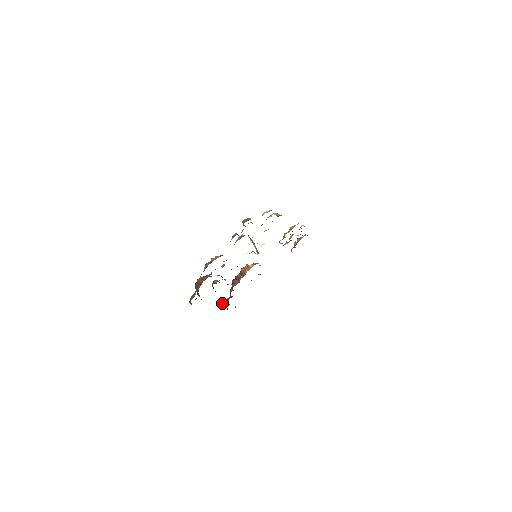
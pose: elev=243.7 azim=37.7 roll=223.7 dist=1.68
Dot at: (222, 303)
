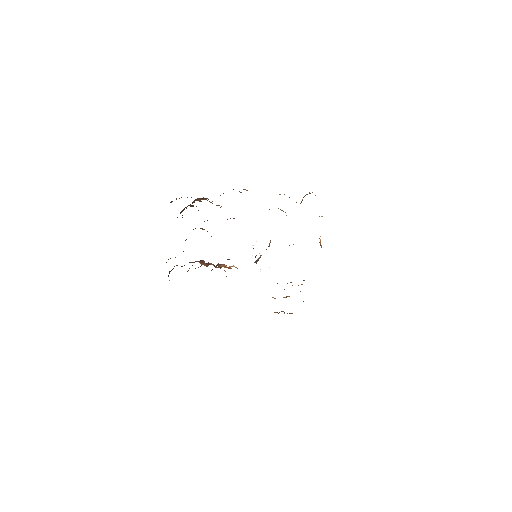
Dot at: occluded
